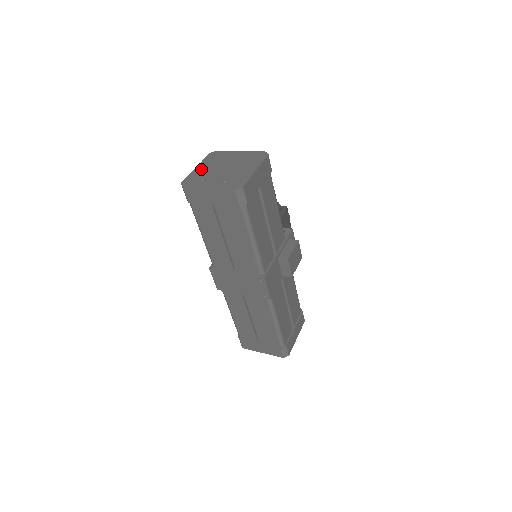
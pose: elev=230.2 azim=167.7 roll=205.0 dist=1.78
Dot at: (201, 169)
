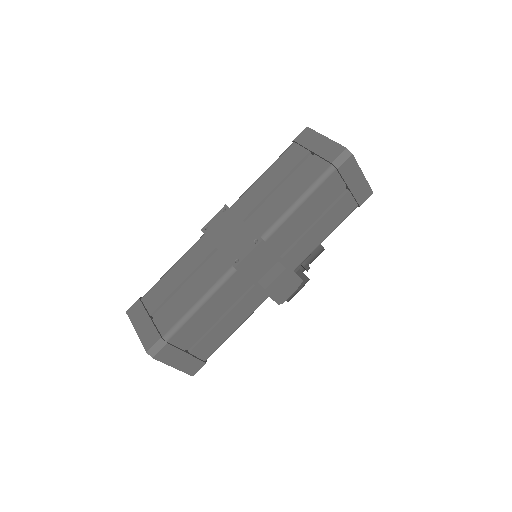
Dot at: occluded
